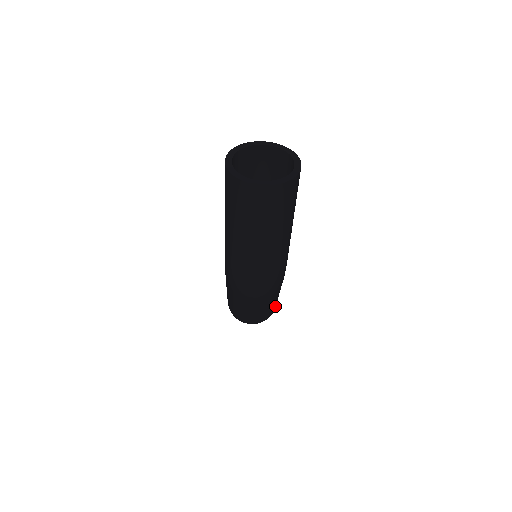
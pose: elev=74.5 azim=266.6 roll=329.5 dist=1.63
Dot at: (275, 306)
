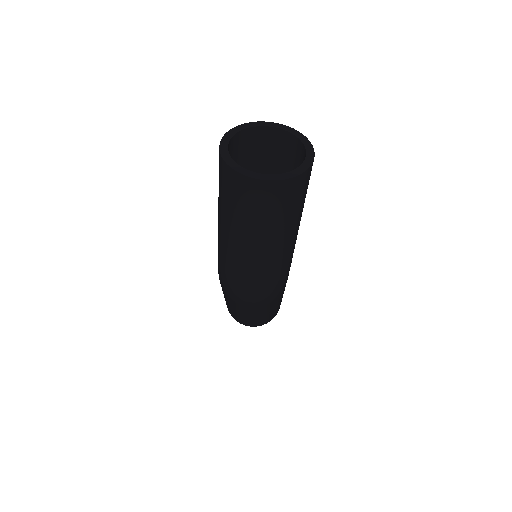
Dot at: occluded
